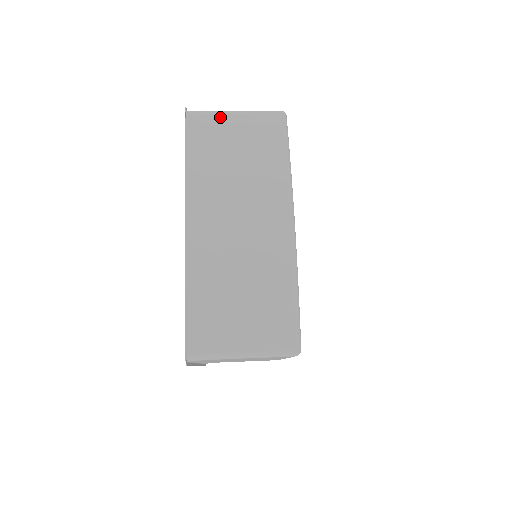
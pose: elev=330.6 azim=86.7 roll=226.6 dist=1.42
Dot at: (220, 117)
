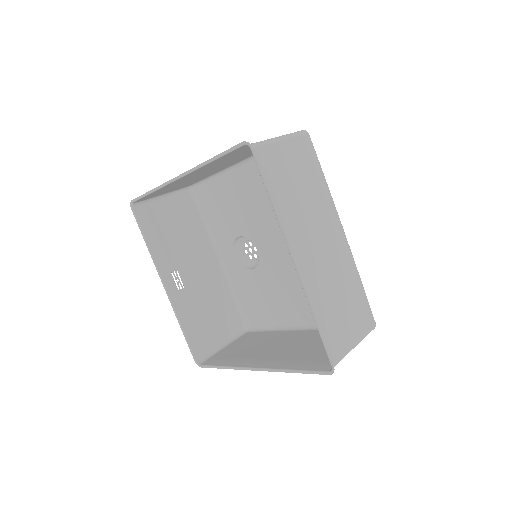
Dot at: (274, 147)
